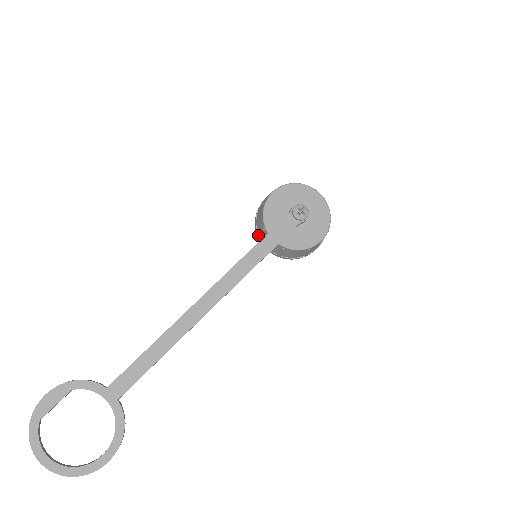
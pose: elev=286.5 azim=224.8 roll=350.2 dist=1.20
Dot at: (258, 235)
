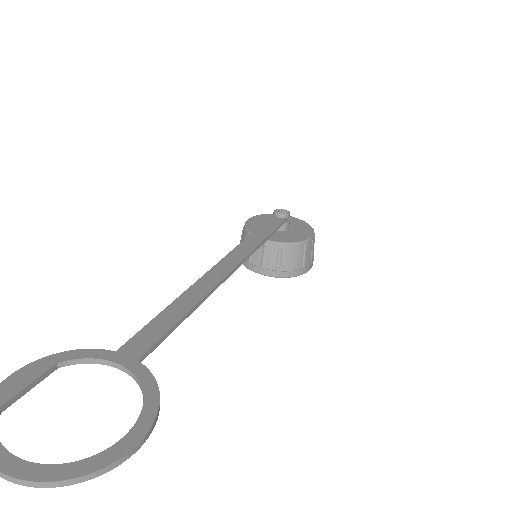
Dot at: (248, 262)
